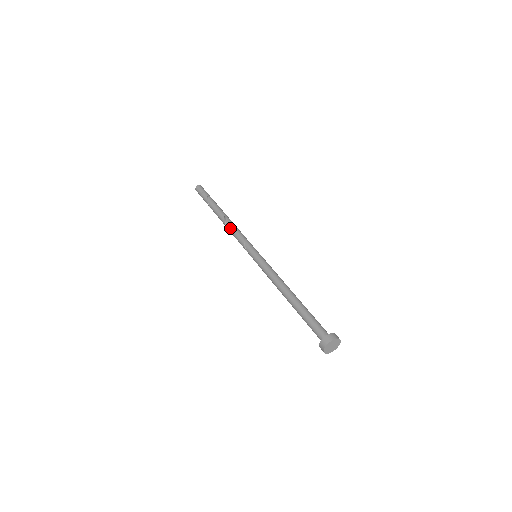
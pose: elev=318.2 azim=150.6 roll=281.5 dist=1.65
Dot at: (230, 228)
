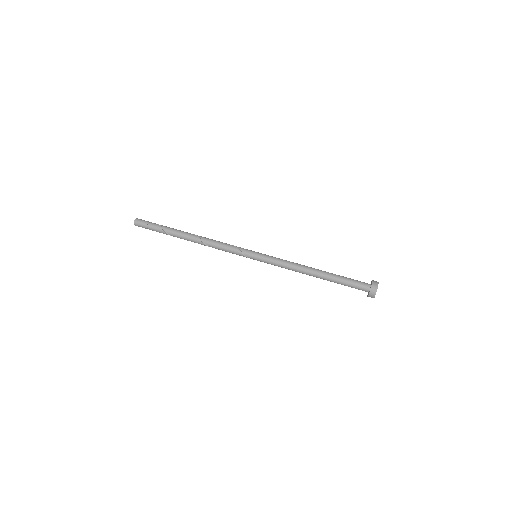
Dot at: (211, 242)
